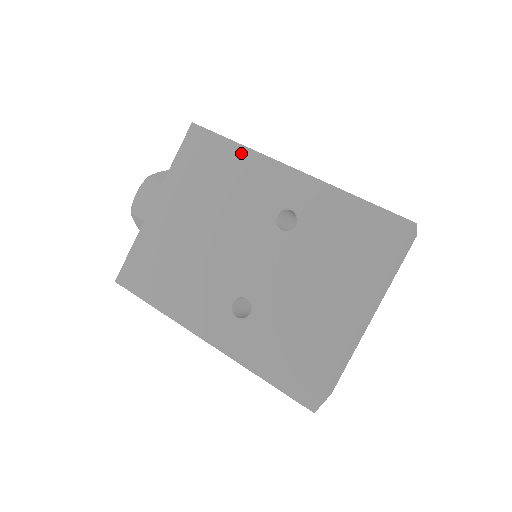
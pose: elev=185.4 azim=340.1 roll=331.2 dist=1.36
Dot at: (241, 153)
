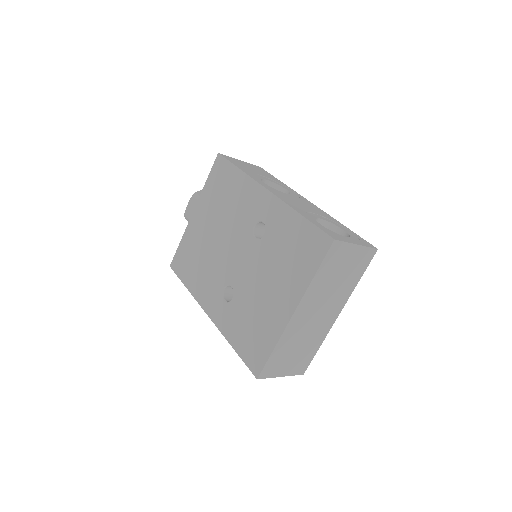
Dot at: (241, 177)
